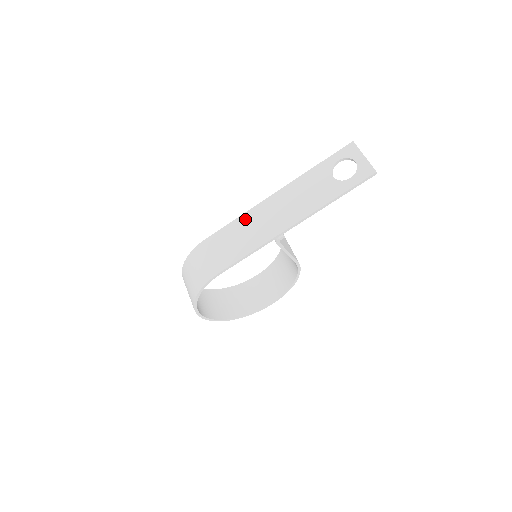
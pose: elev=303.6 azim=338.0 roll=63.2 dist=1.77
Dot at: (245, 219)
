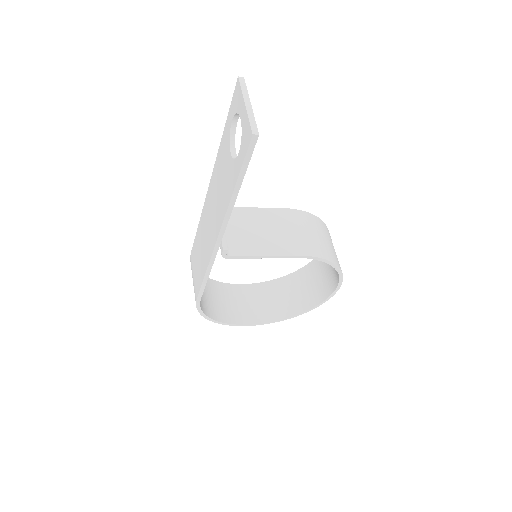
Dot at: (200, 228)
